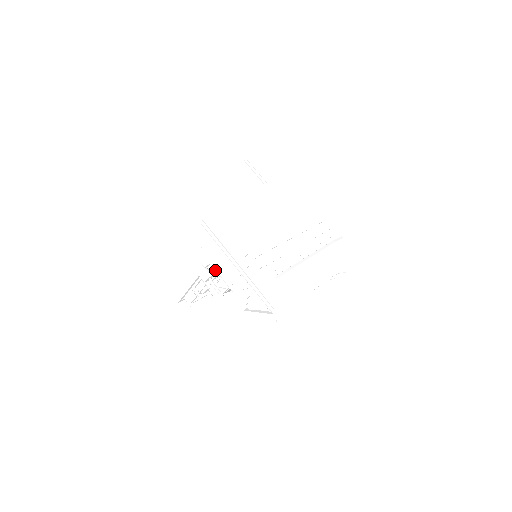
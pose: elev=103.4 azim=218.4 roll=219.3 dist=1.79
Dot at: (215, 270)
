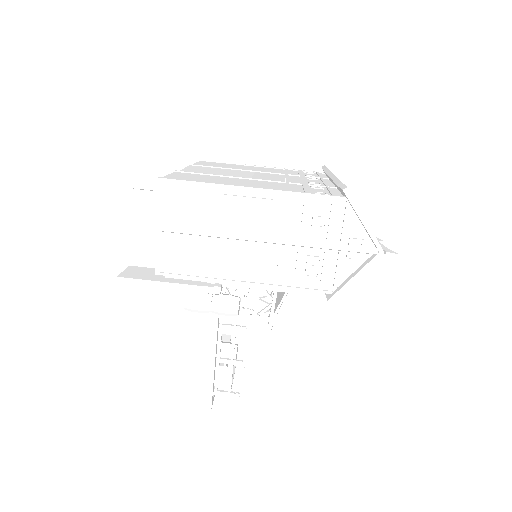
Dot at: (237, 286)
